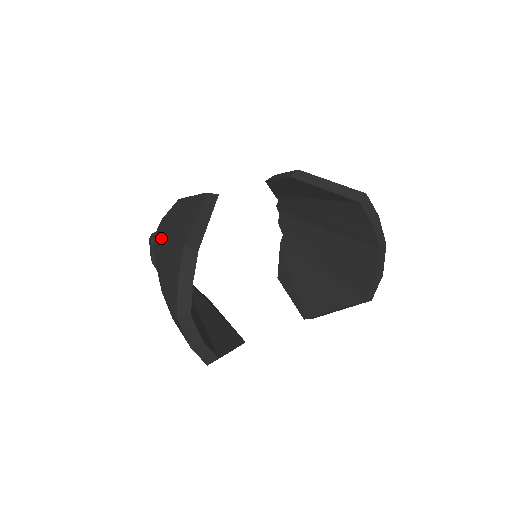
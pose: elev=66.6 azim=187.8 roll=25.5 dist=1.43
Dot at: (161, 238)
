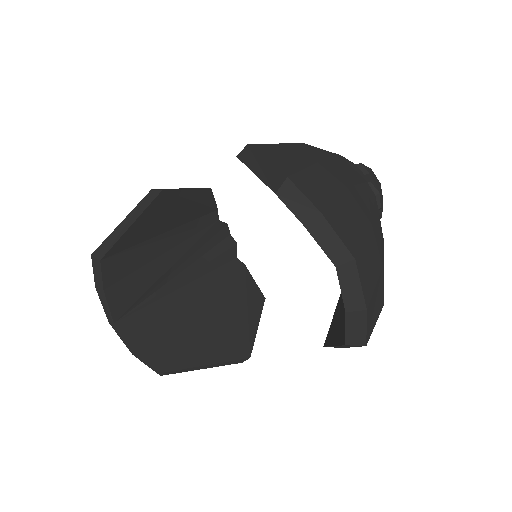
Dot at: occluded
